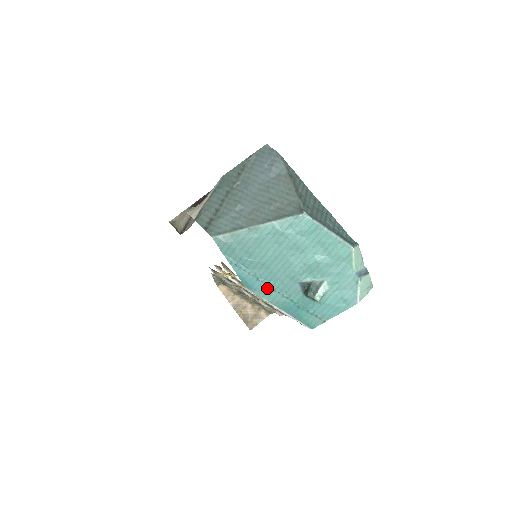
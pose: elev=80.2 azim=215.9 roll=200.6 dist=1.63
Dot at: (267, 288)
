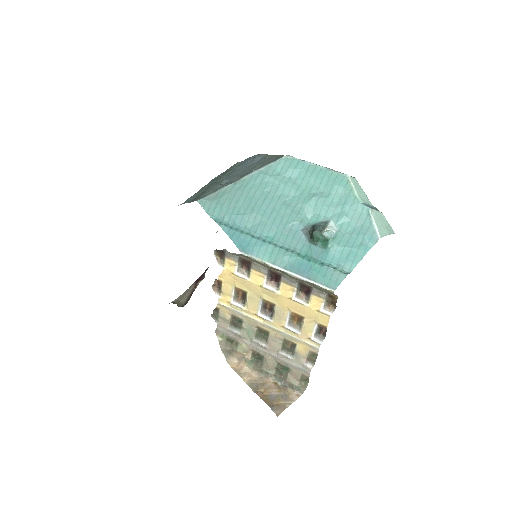
Dot at: (266, 244)
